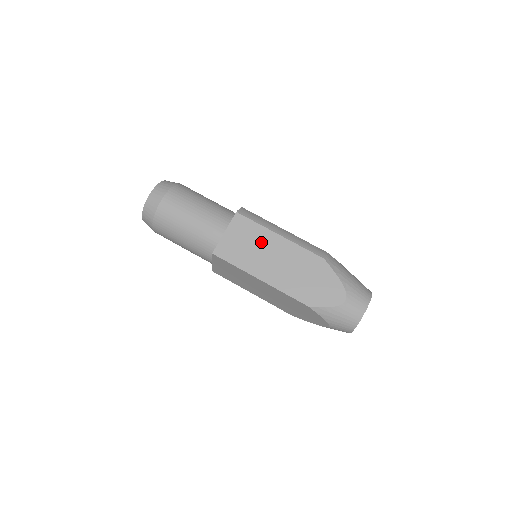
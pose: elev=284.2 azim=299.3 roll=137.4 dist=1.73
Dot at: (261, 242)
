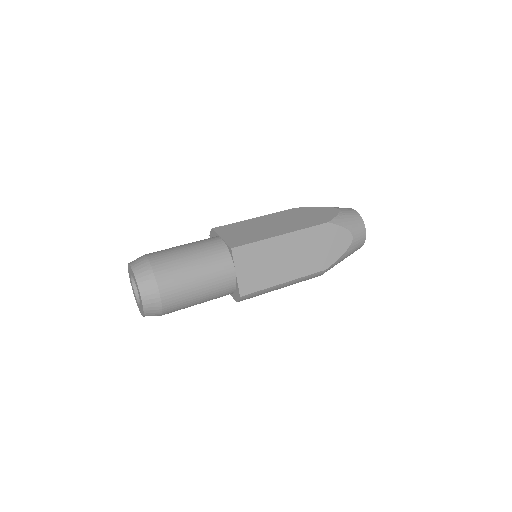
Dot at: (251, 226)
